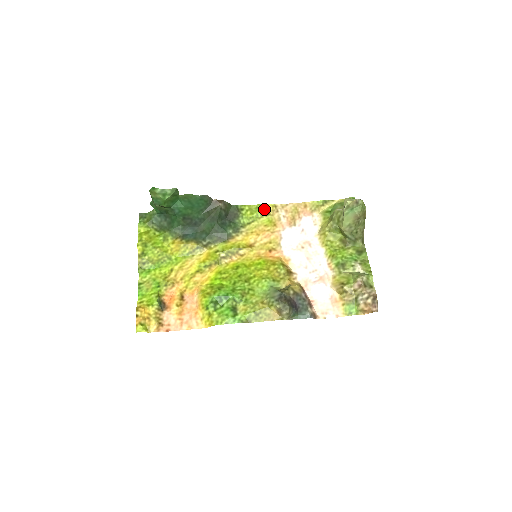
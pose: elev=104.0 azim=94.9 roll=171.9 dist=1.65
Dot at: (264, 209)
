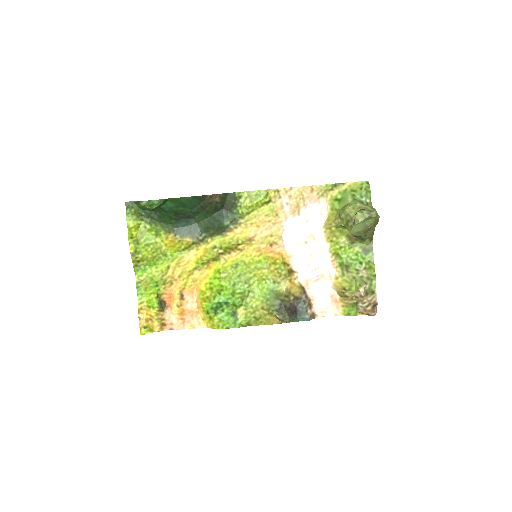
Dot at: (265, 196)
